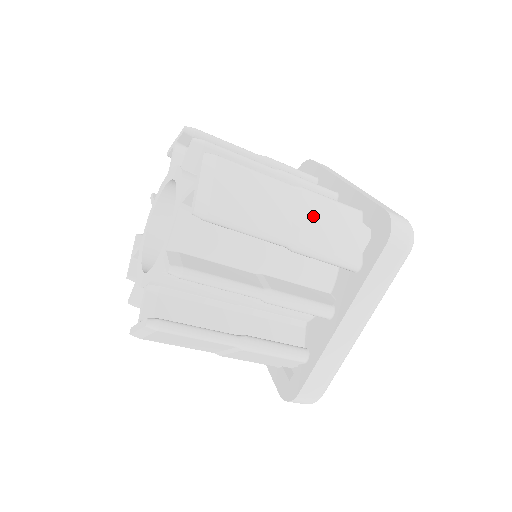
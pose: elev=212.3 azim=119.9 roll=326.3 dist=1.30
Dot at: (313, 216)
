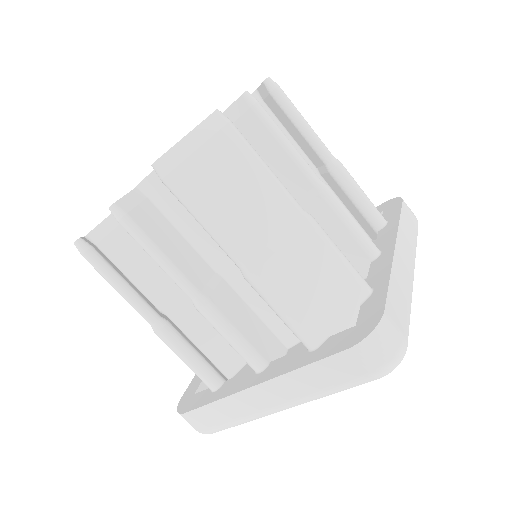
Dot at: occluded
